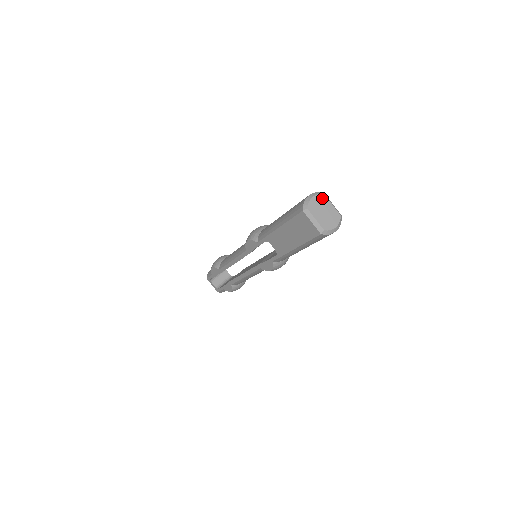
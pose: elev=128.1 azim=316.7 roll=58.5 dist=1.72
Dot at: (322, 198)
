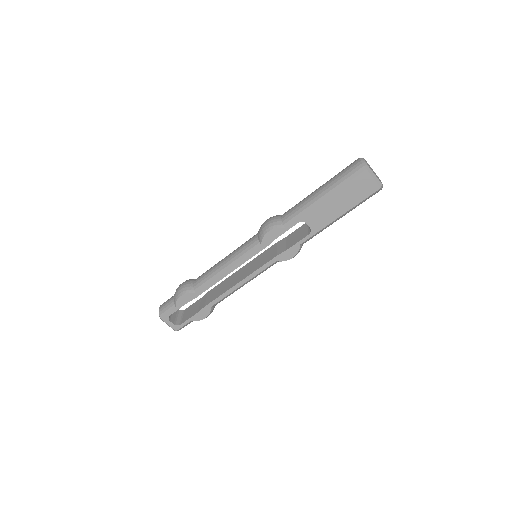
Dot at: (366, 161)
